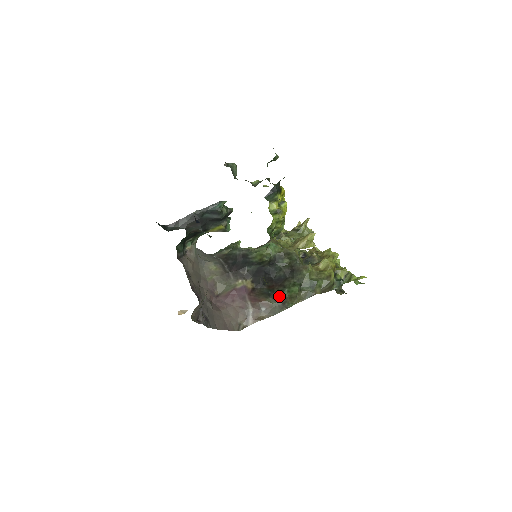
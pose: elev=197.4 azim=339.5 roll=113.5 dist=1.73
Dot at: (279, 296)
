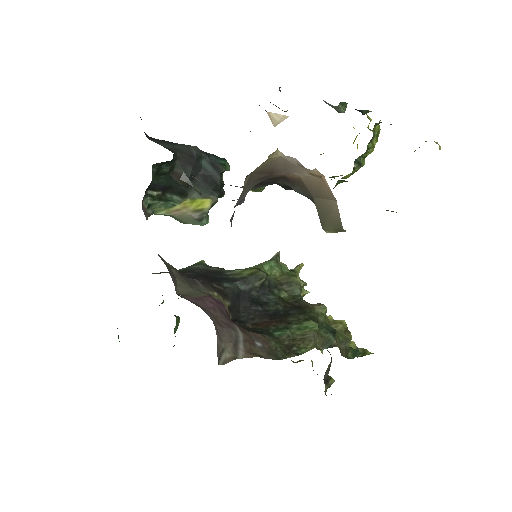
Dot at: (281, 335)
